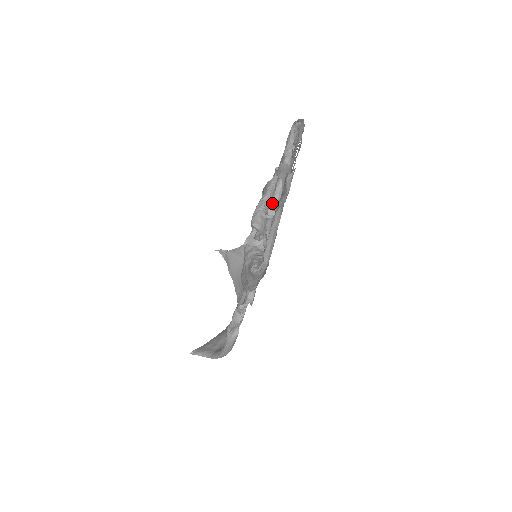
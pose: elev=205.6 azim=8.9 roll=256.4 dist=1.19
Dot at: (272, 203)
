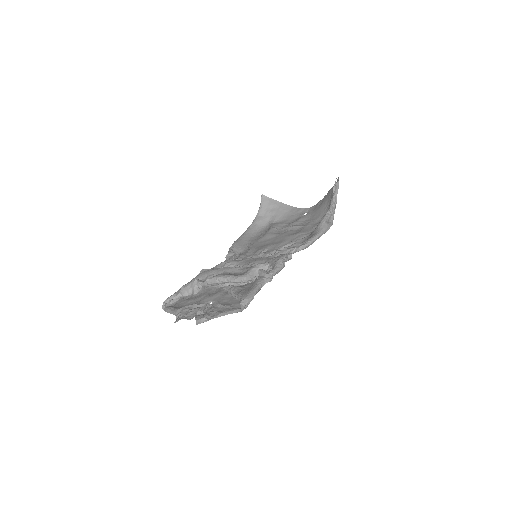
Dot at: (225, 287)
